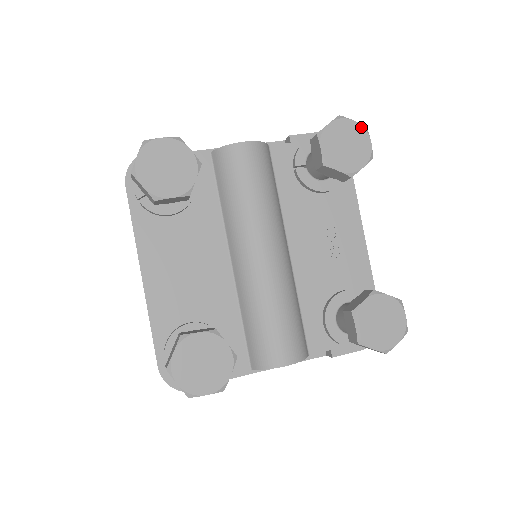
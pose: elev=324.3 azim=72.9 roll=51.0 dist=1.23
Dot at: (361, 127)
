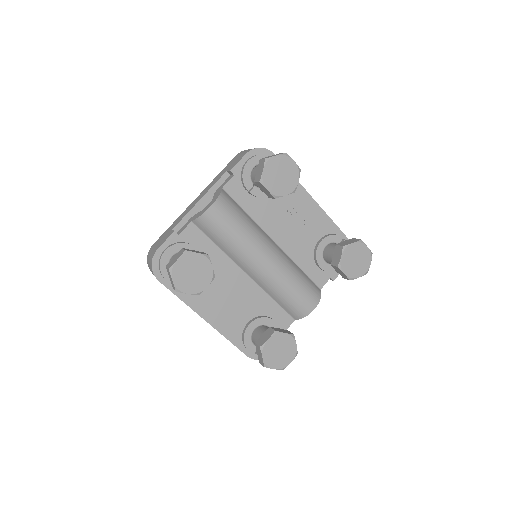
Dot at: (283, 156)
